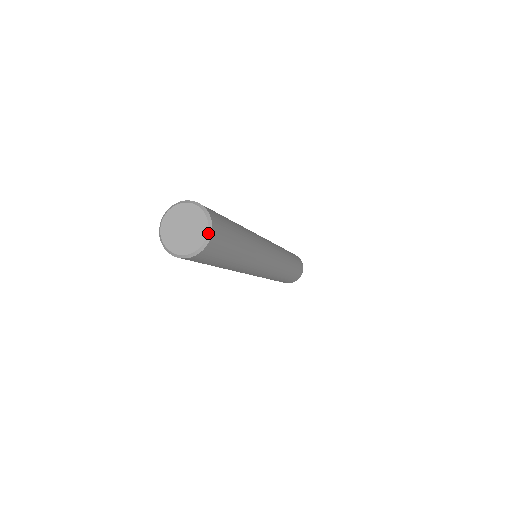
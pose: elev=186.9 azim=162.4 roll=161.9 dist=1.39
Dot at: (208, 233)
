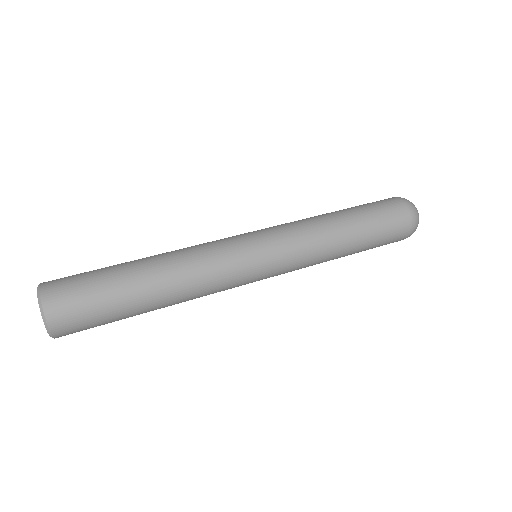
Dot at: (50, 336)
